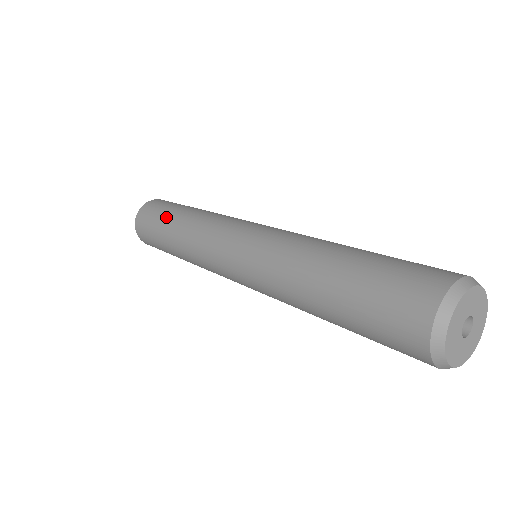
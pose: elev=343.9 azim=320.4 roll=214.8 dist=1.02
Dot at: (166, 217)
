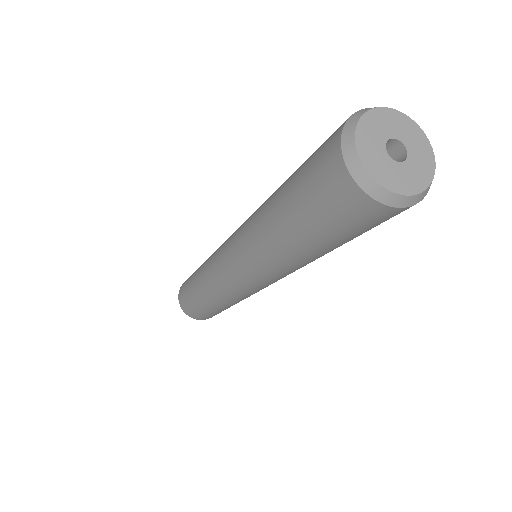
Dot at: occluded
